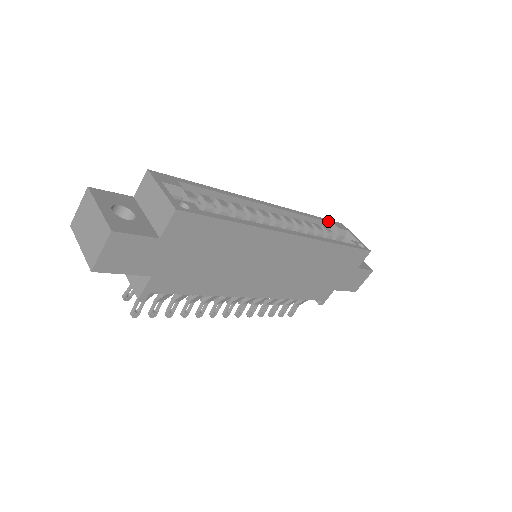
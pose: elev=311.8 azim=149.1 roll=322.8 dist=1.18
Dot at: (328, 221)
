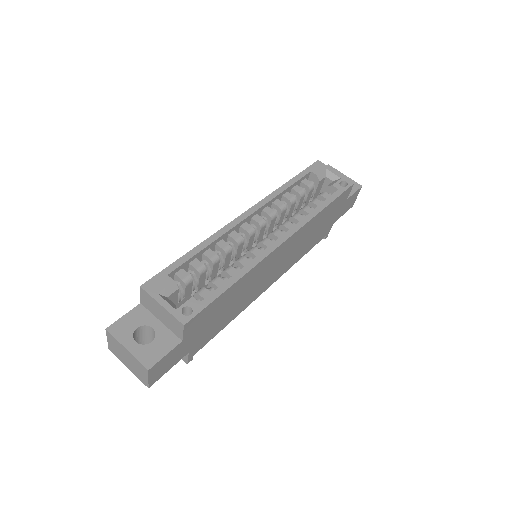
Dot at: (304, 174)
